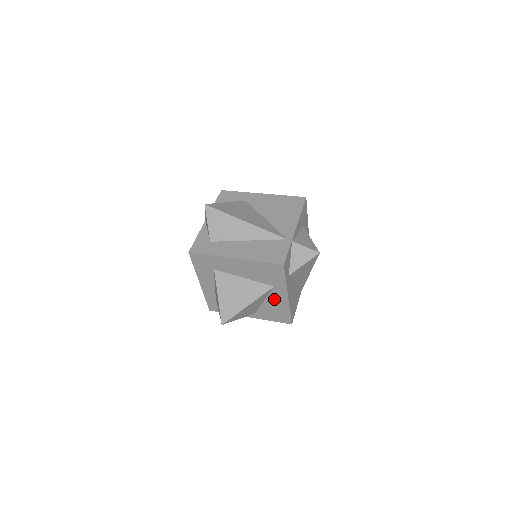
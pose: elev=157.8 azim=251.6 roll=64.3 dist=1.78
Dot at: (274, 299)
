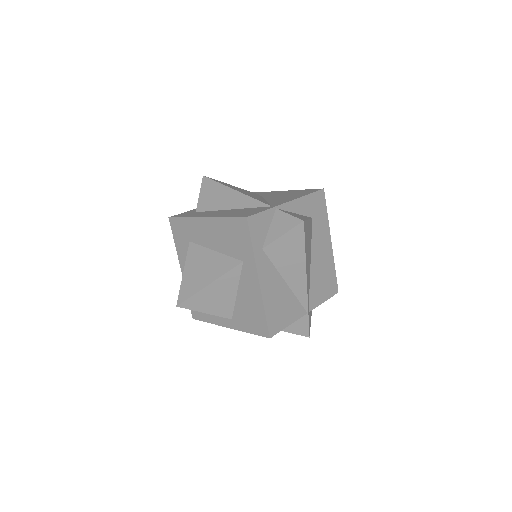
Dot at: (246, 287)
